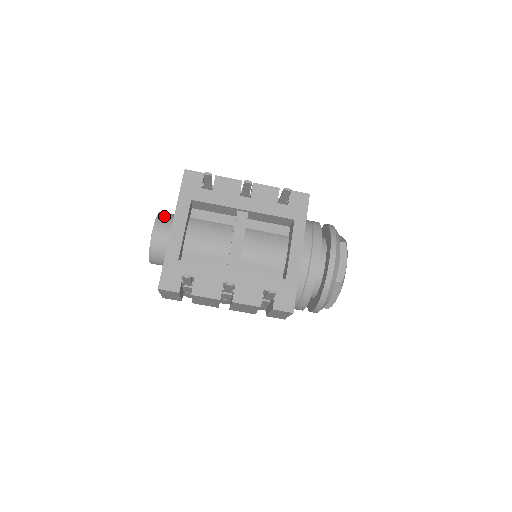
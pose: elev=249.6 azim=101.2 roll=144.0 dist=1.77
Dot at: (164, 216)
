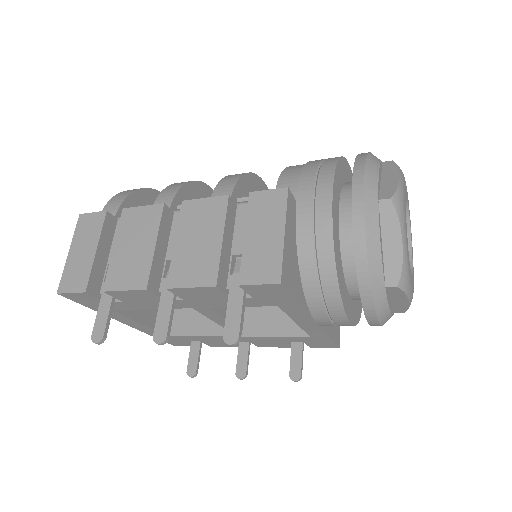
Dot at: occluded
